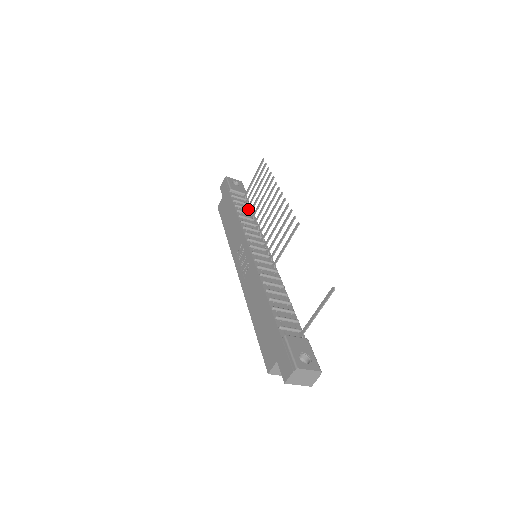
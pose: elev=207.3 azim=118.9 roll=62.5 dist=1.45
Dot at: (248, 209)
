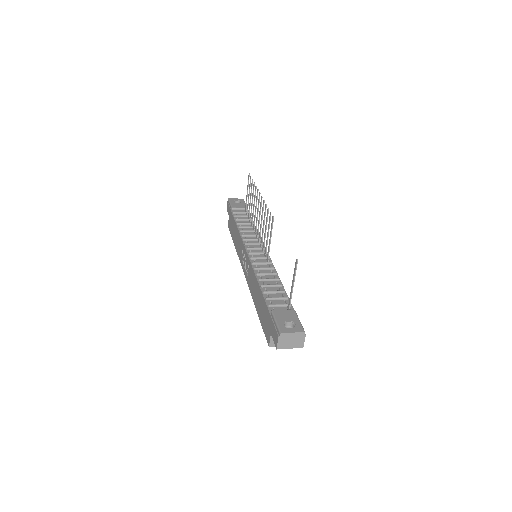
Dot at: (248, 220)
